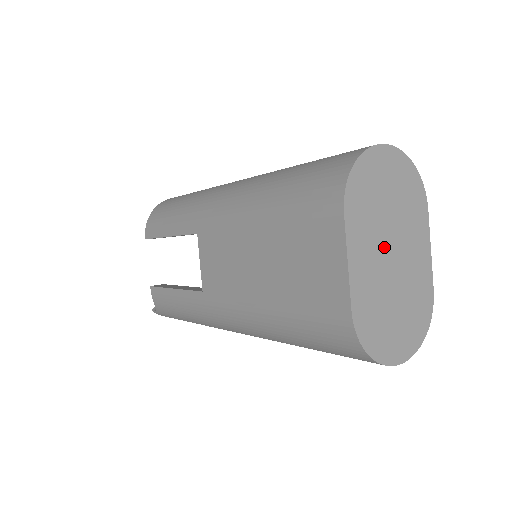
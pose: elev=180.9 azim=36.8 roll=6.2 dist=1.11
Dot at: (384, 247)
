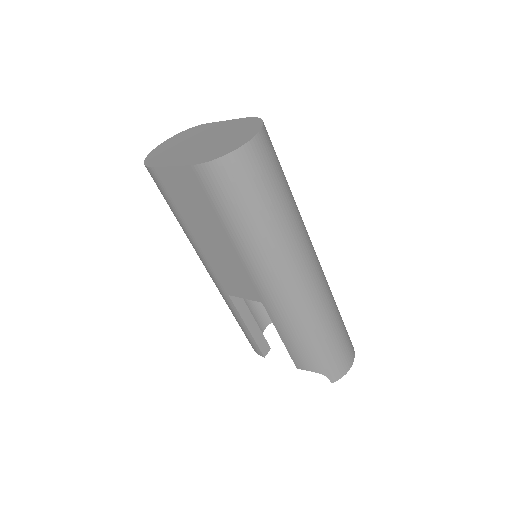
Dot at: (191, 147)
